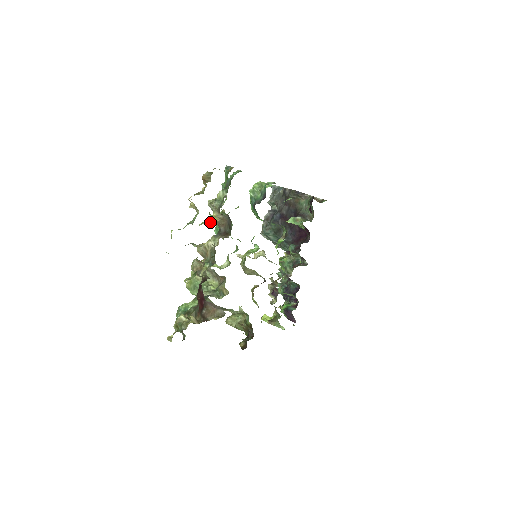
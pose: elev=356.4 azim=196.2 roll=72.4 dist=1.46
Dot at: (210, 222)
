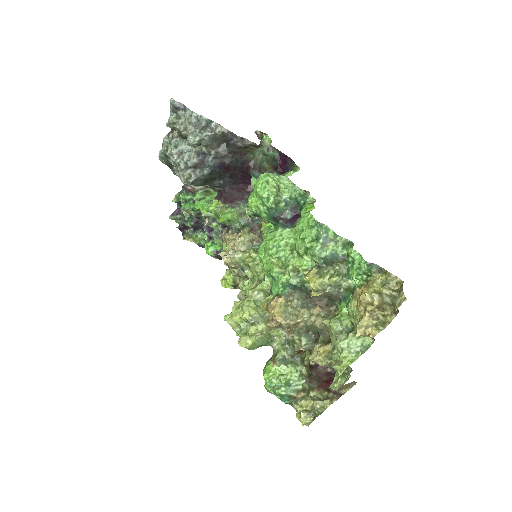
Dot at: (341, 319)
